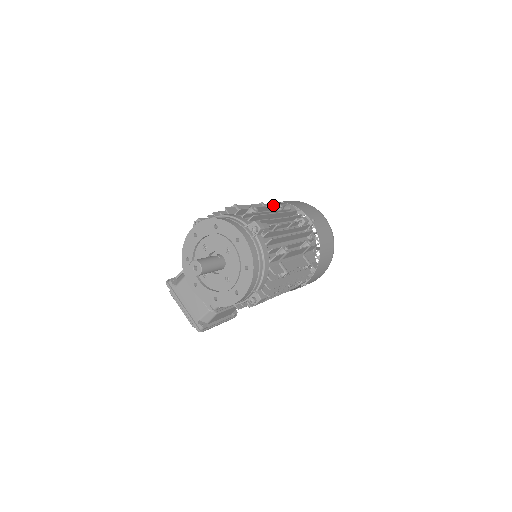
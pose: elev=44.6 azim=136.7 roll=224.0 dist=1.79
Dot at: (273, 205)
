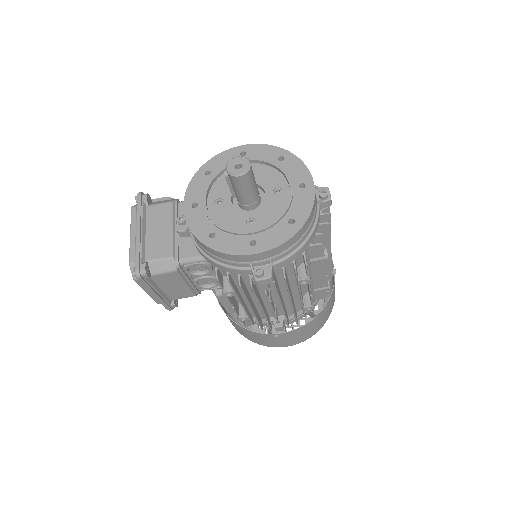
Dot at: occluded
